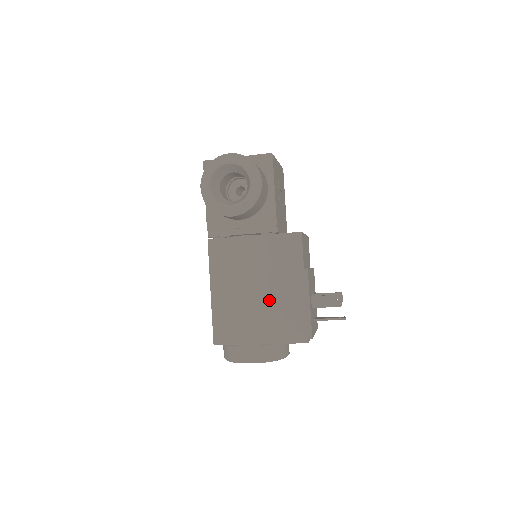
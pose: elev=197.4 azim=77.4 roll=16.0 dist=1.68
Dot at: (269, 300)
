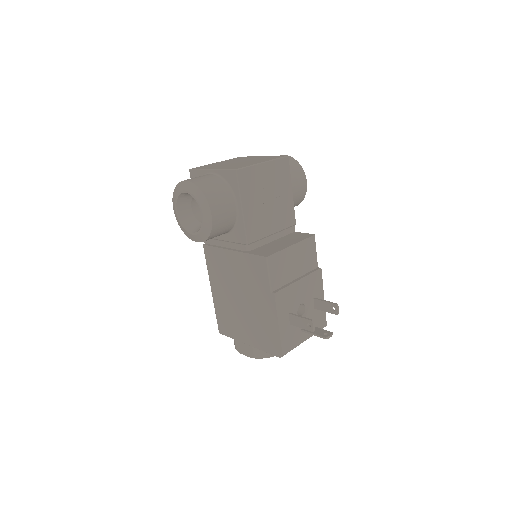
Dot at: (249, 311)
